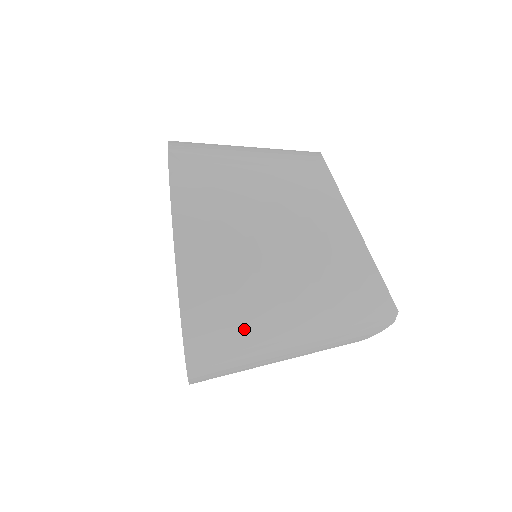
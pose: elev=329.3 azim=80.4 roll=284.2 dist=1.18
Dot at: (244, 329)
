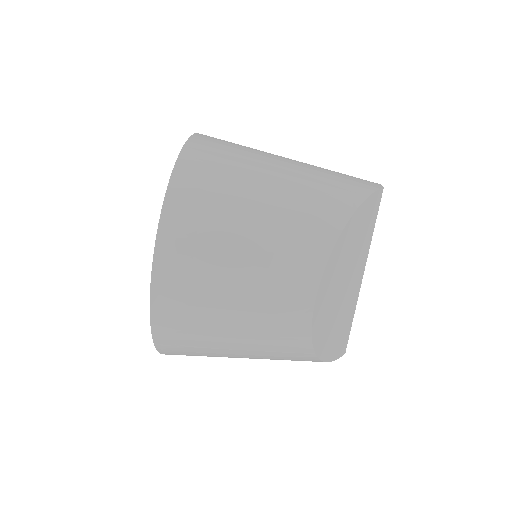
Dot at: occluded
